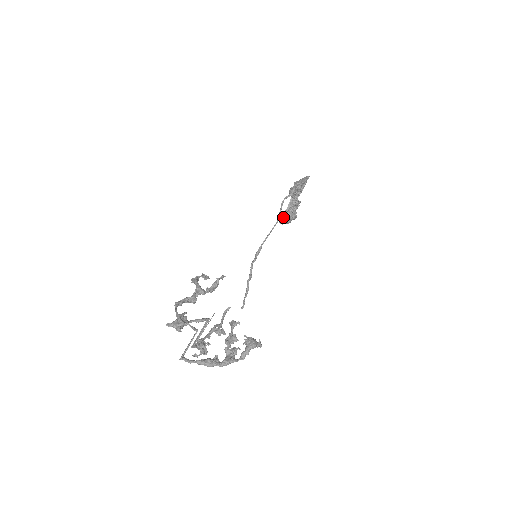
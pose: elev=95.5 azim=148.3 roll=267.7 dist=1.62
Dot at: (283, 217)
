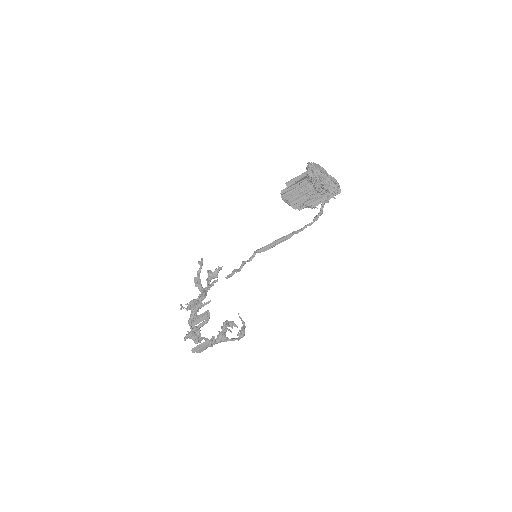
Dot at: (290, 202)
